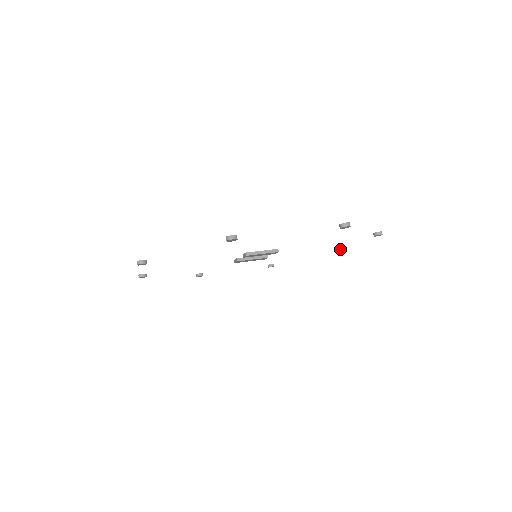
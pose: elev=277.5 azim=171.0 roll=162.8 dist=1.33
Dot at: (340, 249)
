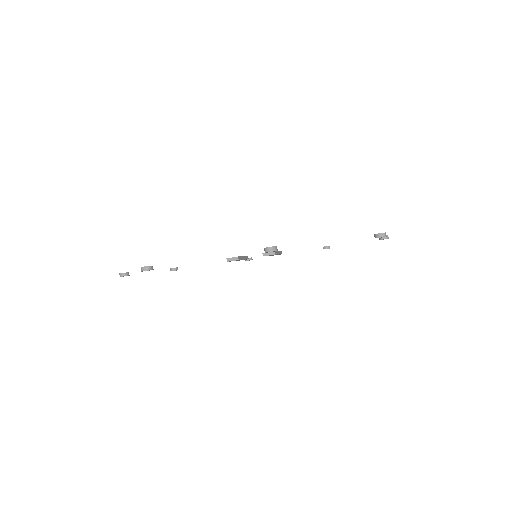
Dot at: occluded
